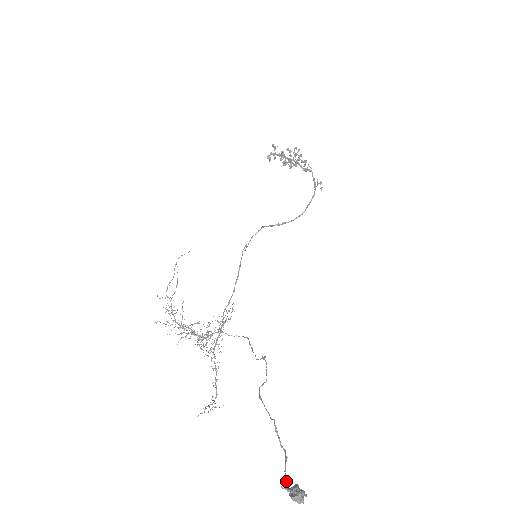
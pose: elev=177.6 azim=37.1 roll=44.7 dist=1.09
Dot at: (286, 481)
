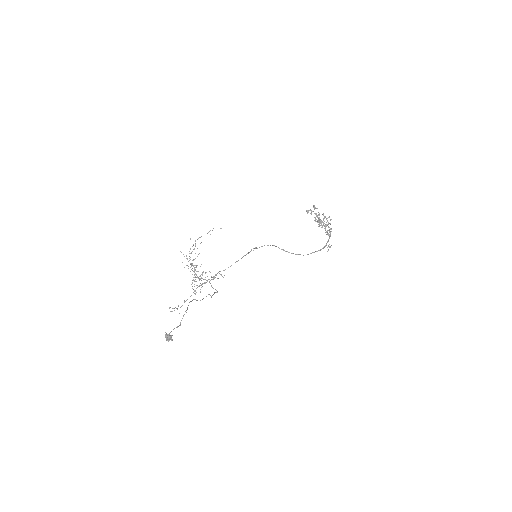
Dot at: occluded
